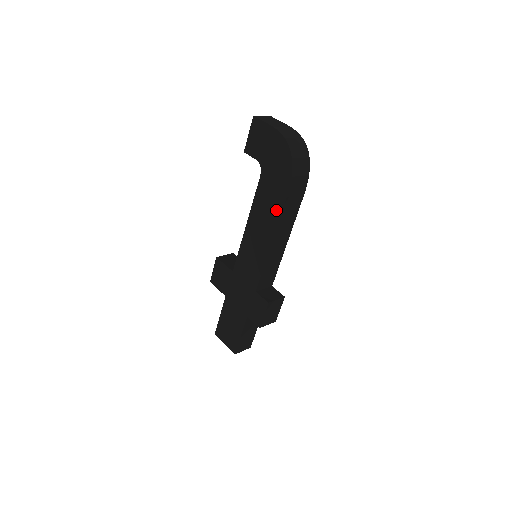
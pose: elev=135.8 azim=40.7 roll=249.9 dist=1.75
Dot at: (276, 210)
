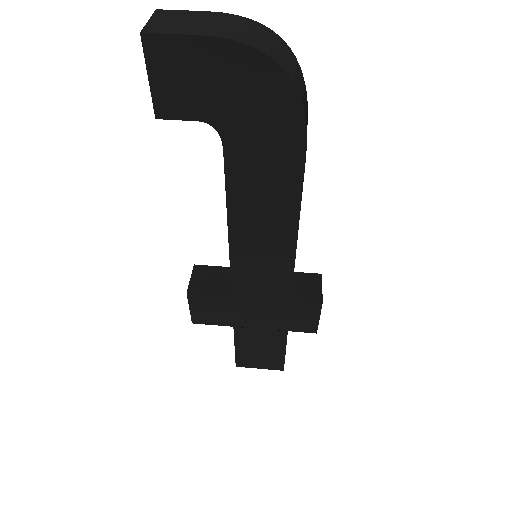
Dot at: (288, 186)
